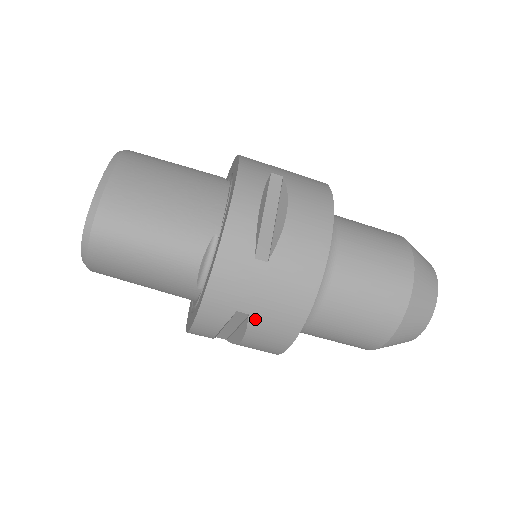
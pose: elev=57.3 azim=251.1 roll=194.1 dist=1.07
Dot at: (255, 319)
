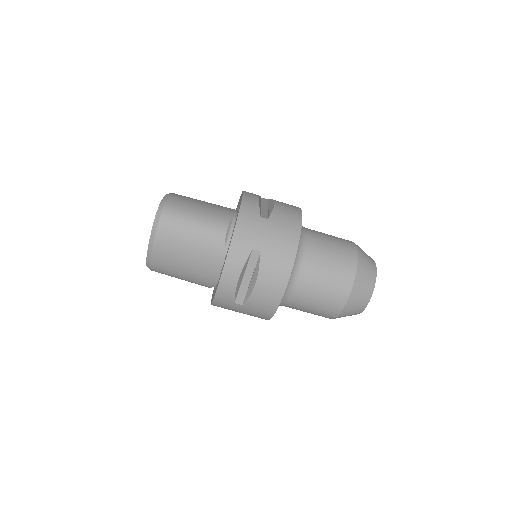
Dot at: (264, 255)
